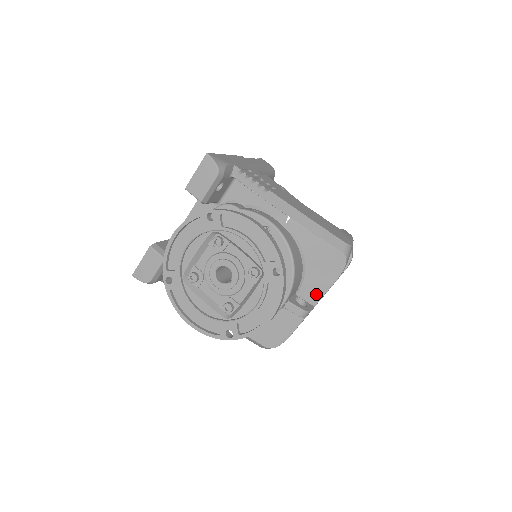
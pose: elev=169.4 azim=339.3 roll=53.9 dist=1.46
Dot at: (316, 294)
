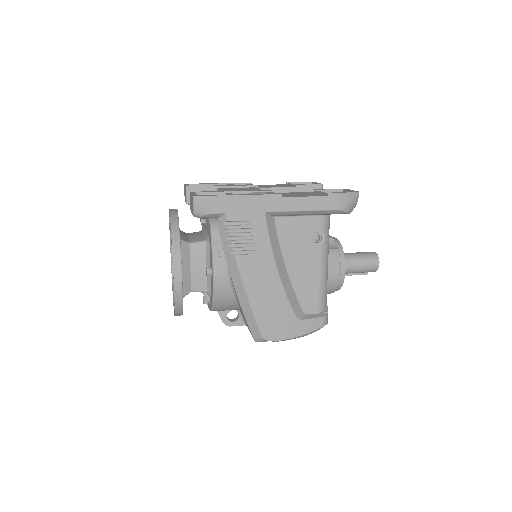
Dot at: occluded
